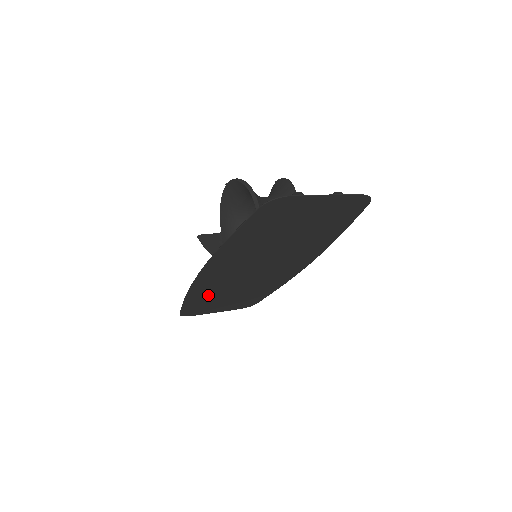
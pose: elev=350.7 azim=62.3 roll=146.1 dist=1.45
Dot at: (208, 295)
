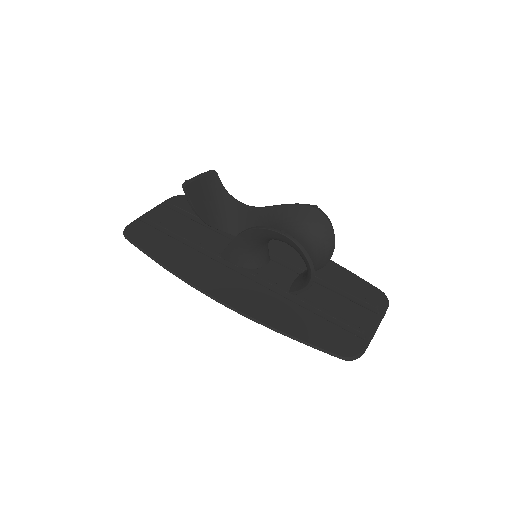
Dot at: (181, 253)
